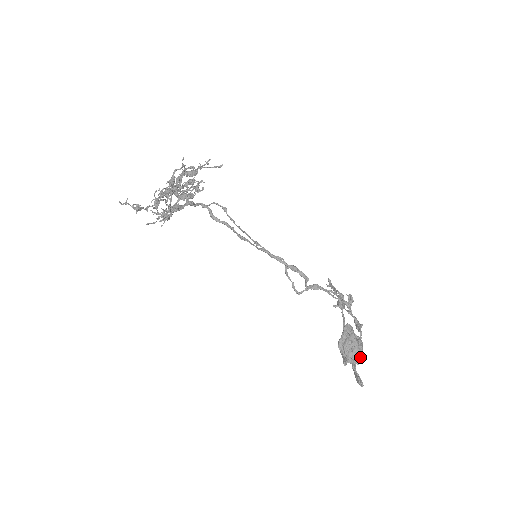
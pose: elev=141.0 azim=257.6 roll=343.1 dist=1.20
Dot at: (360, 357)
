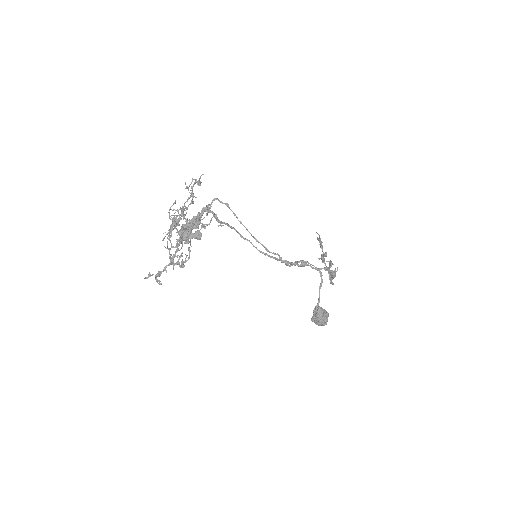
Dot at: occluded
